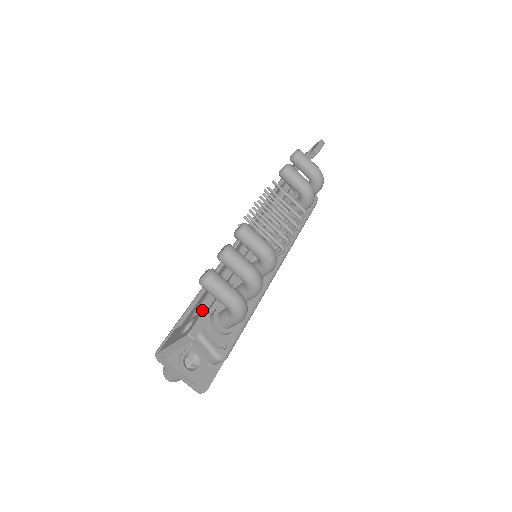
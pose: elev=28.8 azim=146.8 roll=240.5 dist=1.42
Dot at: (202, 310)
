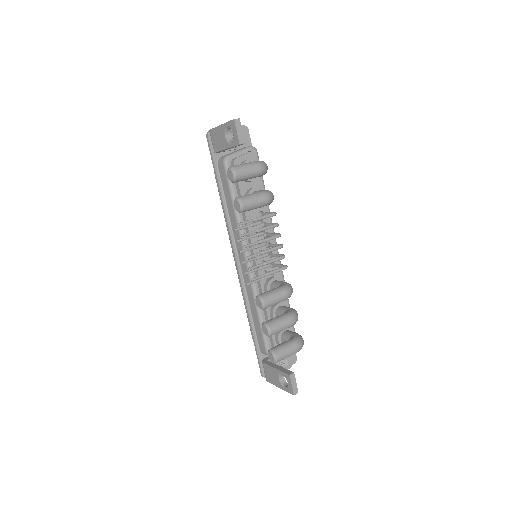
Dot at: (268, 342)
